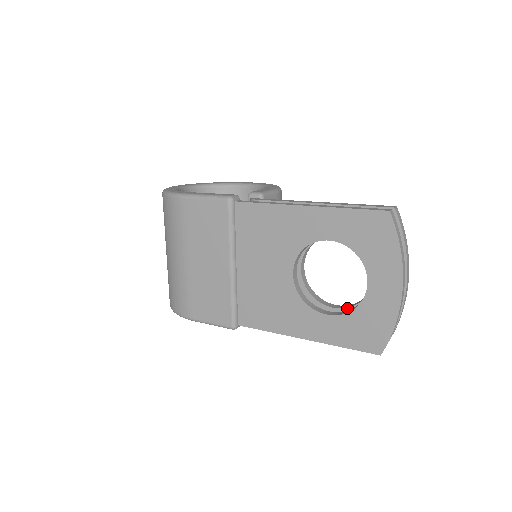
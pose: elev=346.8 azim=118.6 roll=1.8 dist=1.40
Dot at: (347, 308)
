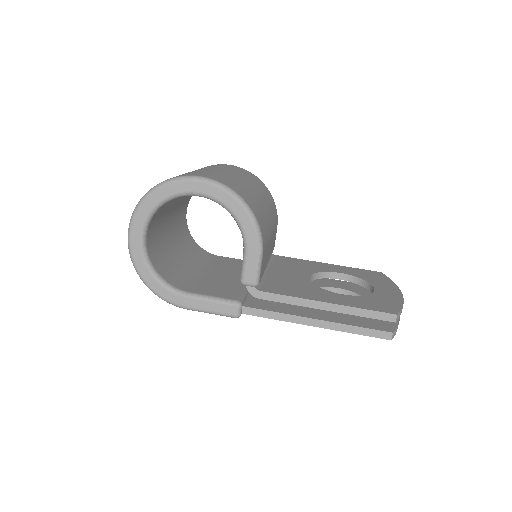
Dot at: occluded
